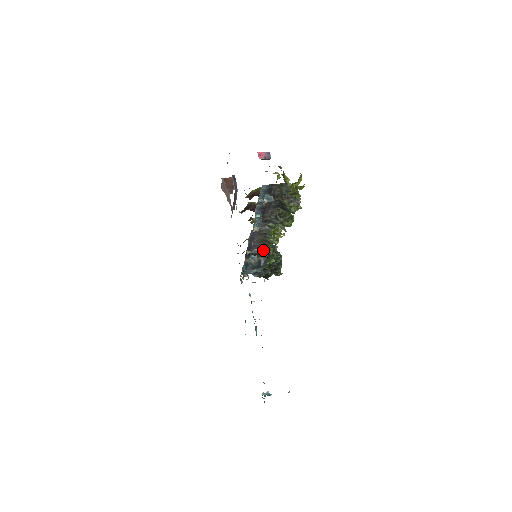
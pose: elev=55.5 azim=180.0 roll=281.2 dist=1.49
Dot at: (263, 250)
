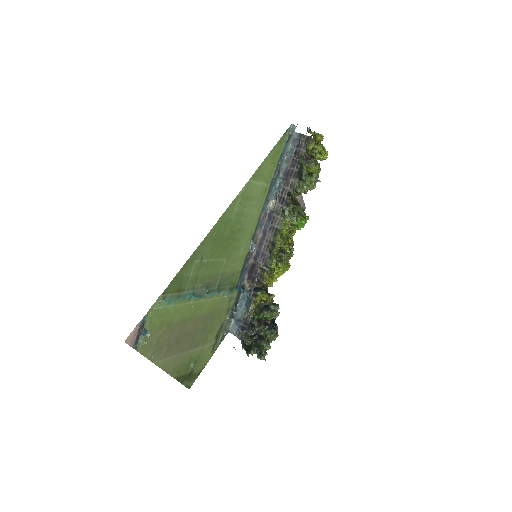
Dot at: (265, 266)
